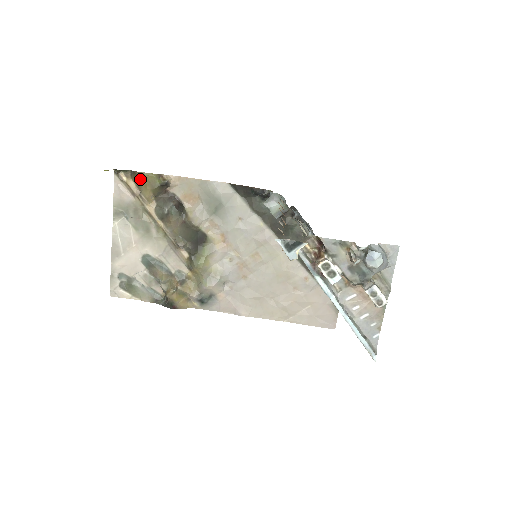
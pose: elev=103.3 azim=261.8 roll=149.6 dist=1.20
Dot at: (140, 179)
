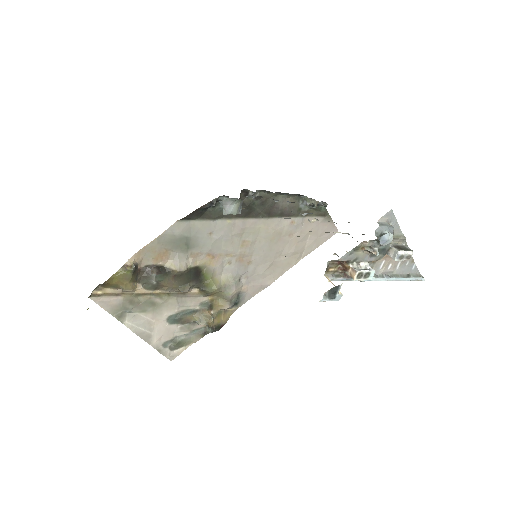
Dot at: (113, 283)
